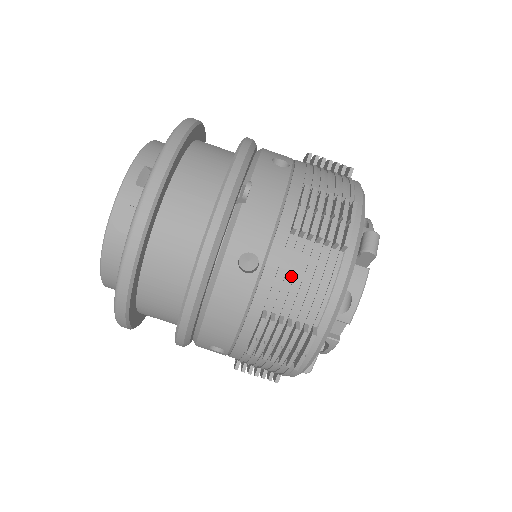
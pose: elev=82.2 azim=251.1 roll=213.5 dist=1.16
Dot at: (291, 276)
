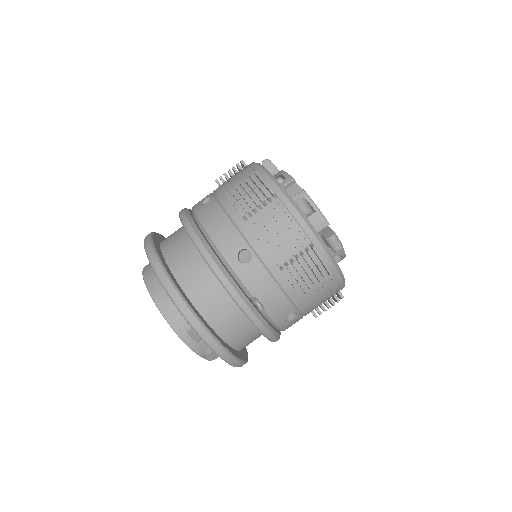
Dot at: (314, 300)
